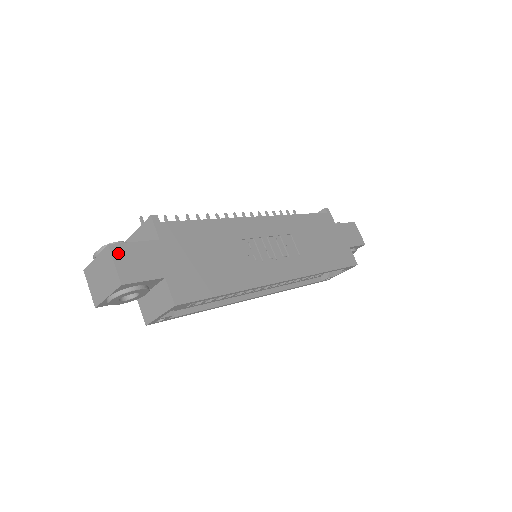
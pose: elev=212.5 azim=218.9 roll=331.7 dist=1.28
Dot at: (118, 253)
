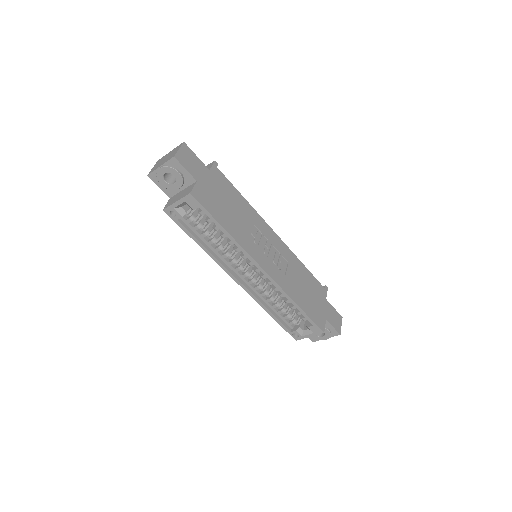
Dot at: (185, 149)
